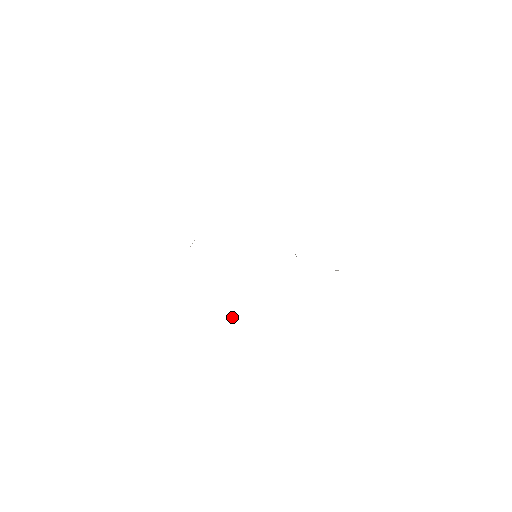
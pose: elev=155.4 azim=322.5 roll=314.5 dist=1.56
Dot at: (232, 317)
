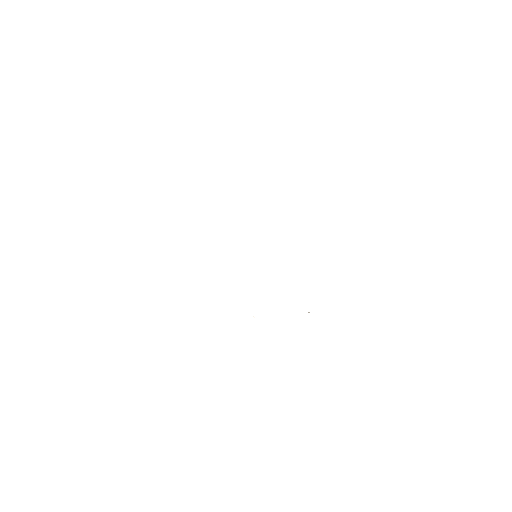
Dot at: occluded
